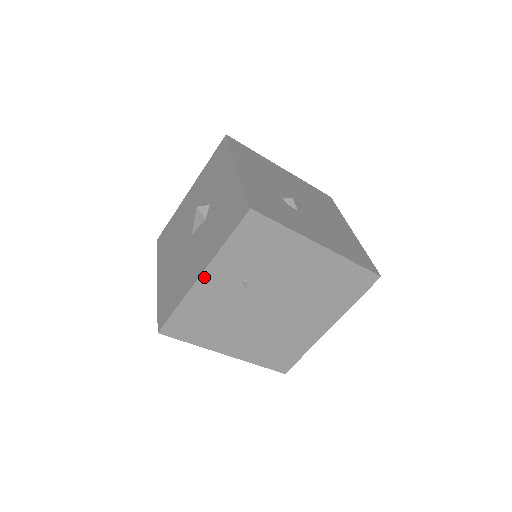
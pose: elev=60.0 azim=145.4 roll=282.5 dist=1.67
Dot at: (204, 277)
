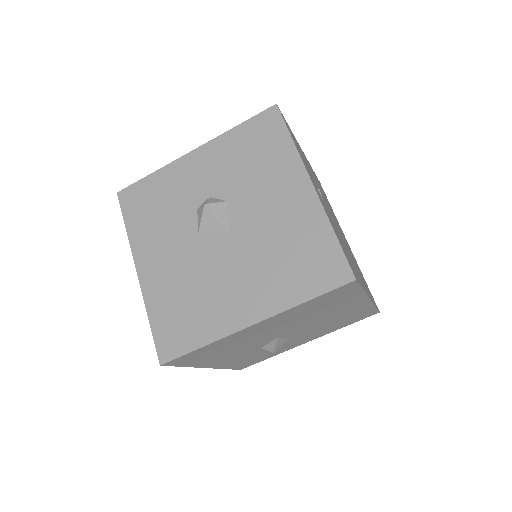
Dot at: (314, 186)
